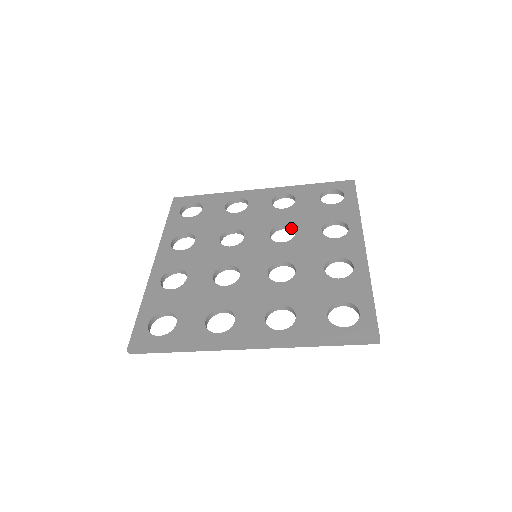
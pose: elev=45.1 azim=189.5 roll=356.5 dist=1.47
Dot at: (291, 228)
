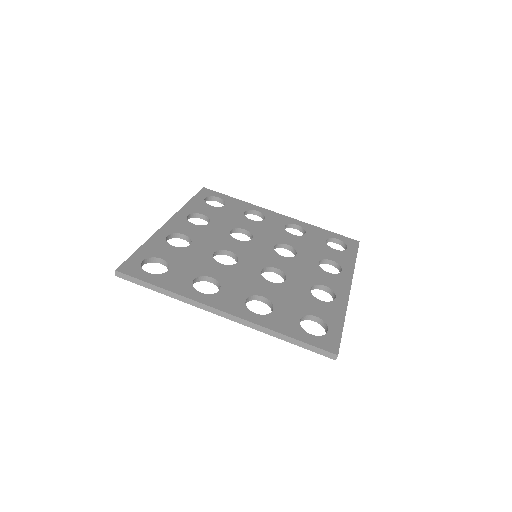
Dot at: (294, 250)
